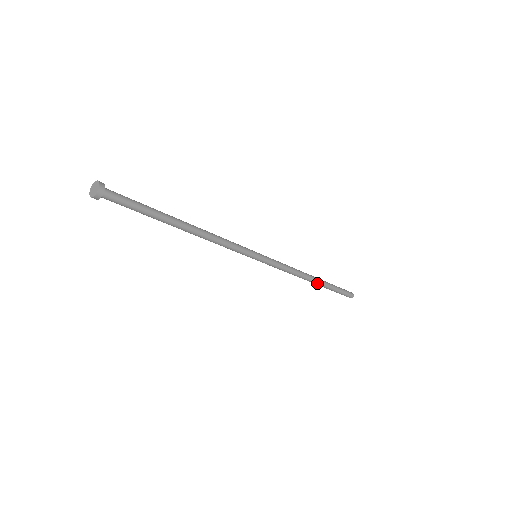
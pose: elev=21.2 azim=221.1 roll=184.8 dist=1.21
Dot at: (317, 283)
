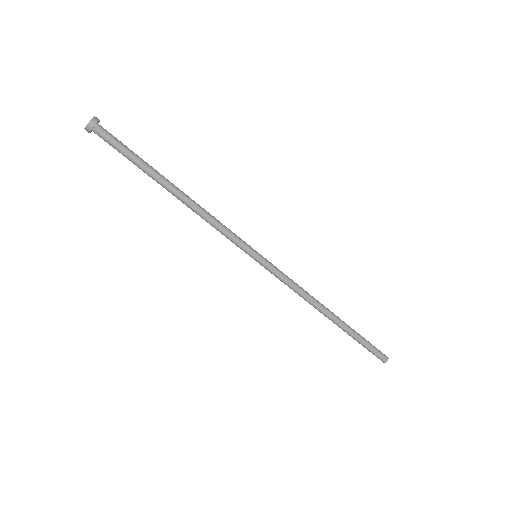
Dot at: (335, 320)
